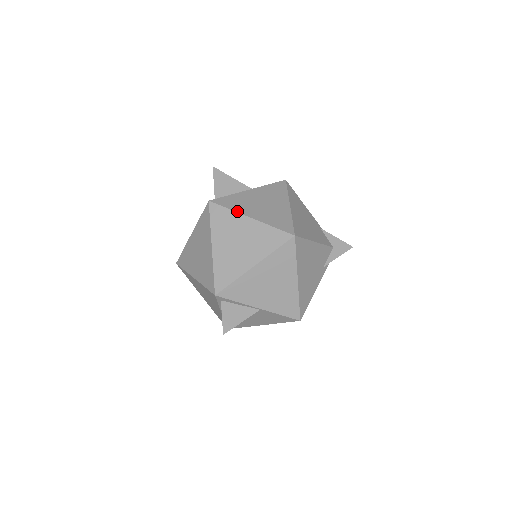
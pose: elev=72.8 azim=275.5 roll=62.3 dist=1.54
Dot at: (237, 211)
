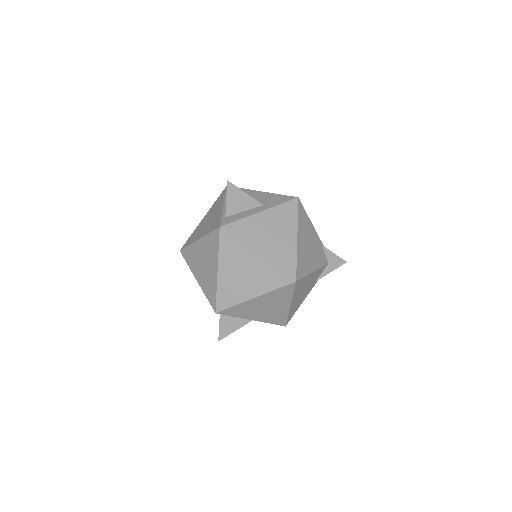
Dot at: (246, 244)
